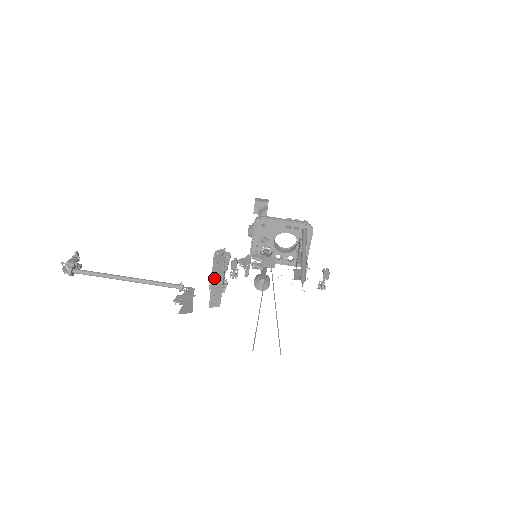
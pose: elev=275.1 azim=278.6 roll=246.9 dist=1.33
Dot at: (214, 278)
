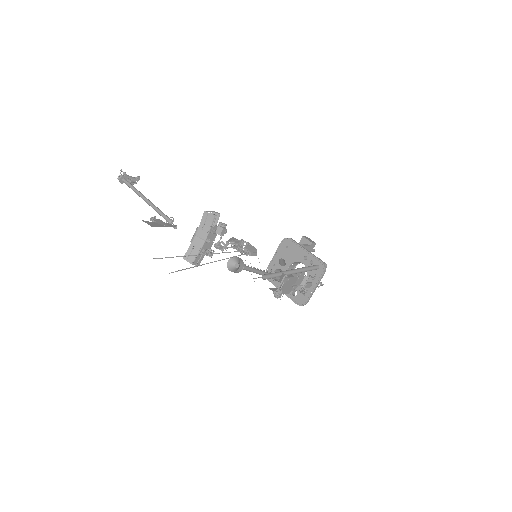
Dot at: (199, 232)
